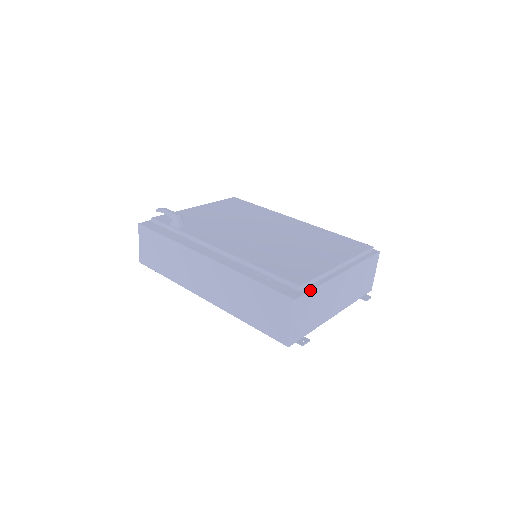
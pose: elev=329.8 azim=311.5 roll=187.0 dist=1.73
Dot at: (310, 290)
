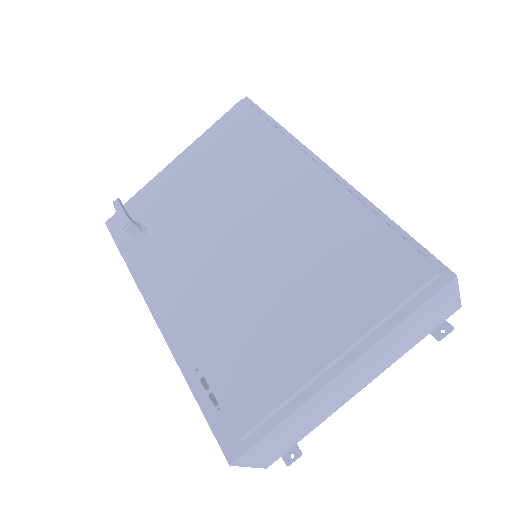
Dot at: (262, 437)
